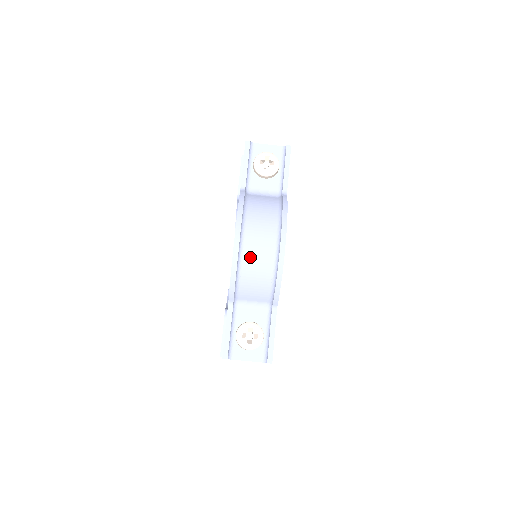
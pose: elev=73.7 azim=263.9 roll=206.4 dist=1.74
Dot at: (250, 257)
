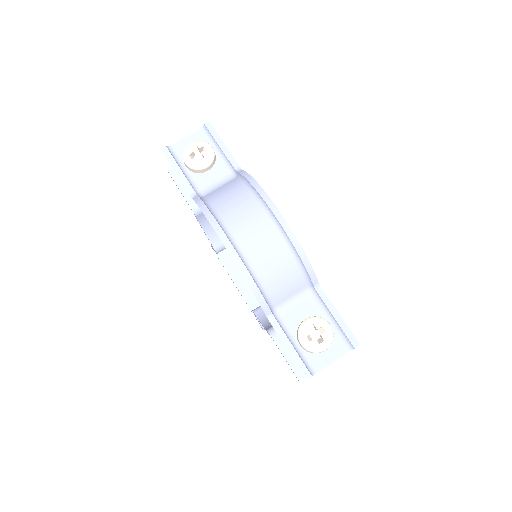
Dot at: (255, 253)
